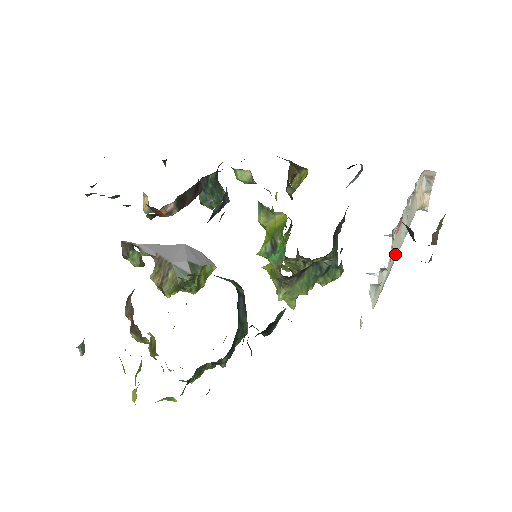
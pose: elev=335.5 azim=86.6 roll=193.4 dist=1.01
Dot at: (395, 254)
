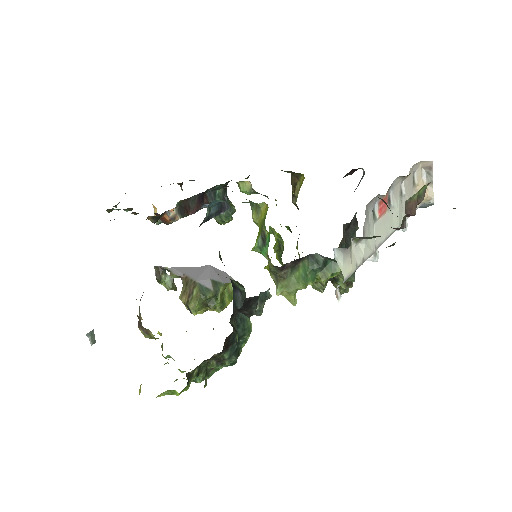
Dot at: (383, 235)
